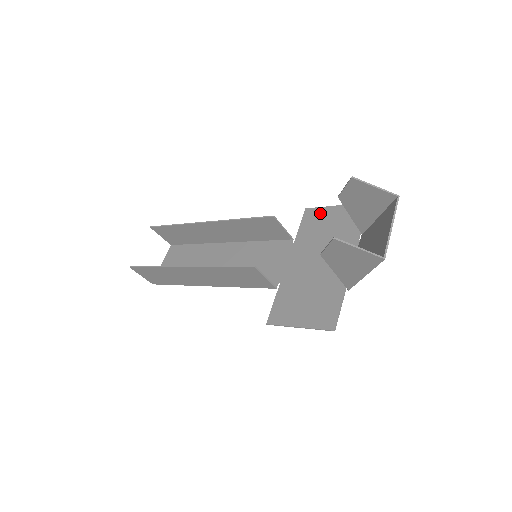
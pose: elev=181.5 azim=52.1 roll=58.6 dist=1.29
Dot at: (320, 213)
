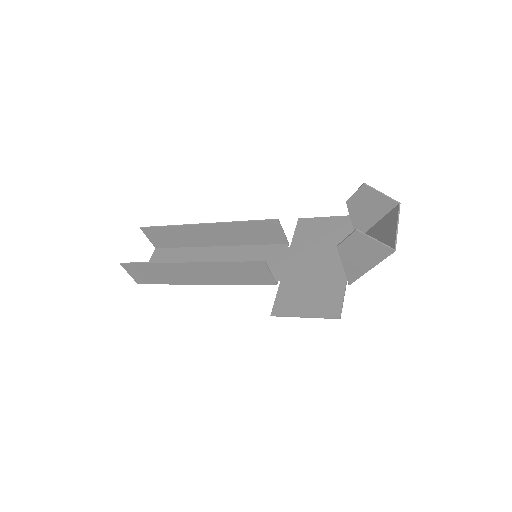
Dot at: (313, 222)
